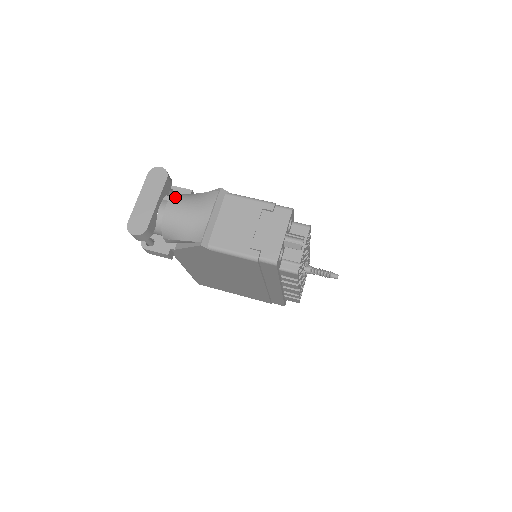
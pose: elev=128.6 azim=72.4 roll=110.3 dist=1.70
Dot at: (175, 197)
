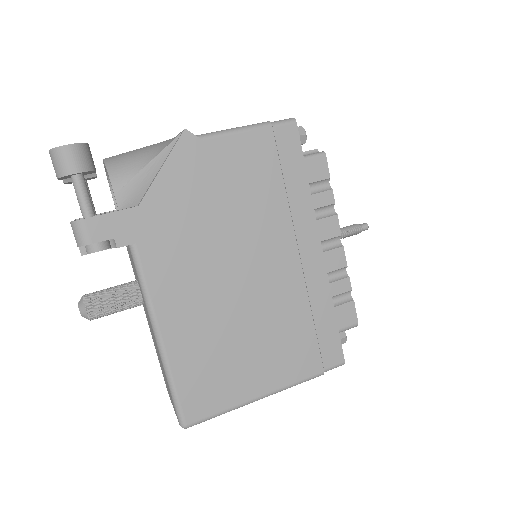
Dot at: occluded
